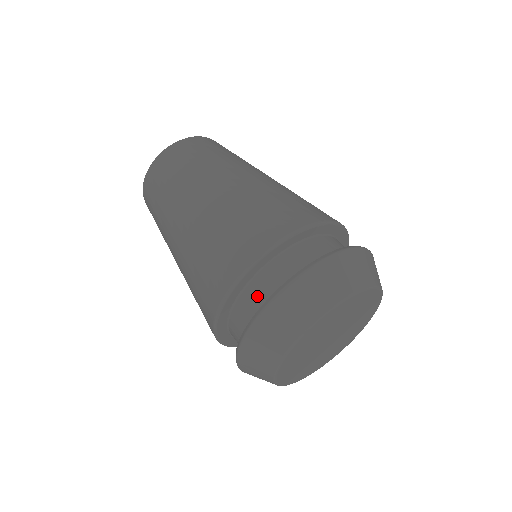
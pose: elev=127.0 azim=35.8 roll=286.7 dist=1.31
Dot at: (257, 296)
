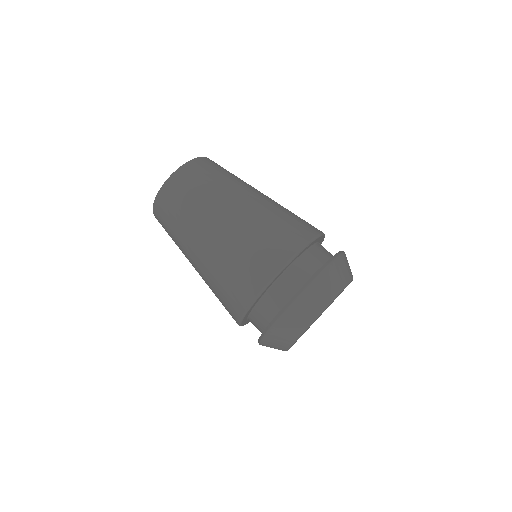
Dot at: (271, 304)
